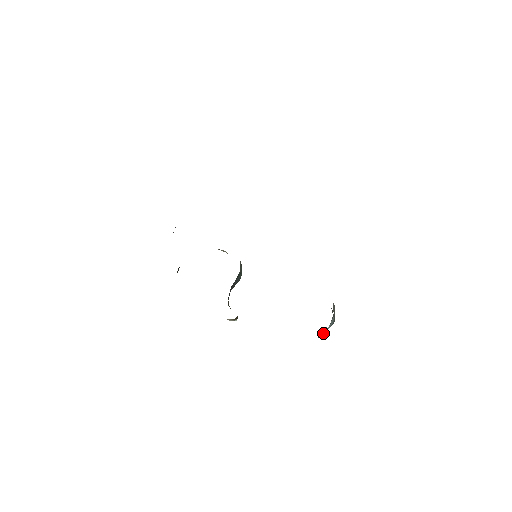
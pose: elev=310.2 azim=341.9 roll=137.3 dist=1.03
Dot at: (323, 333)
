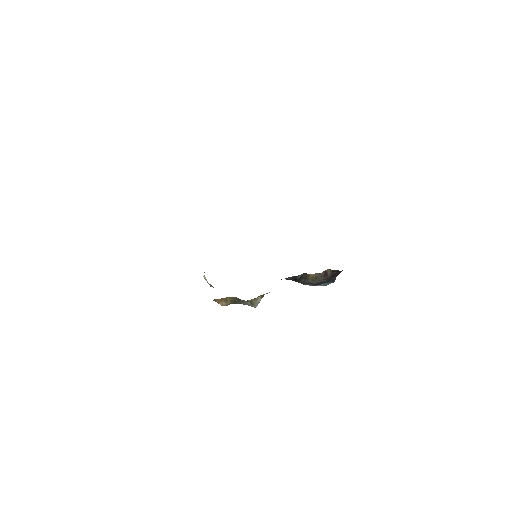
Dot at: occluded
